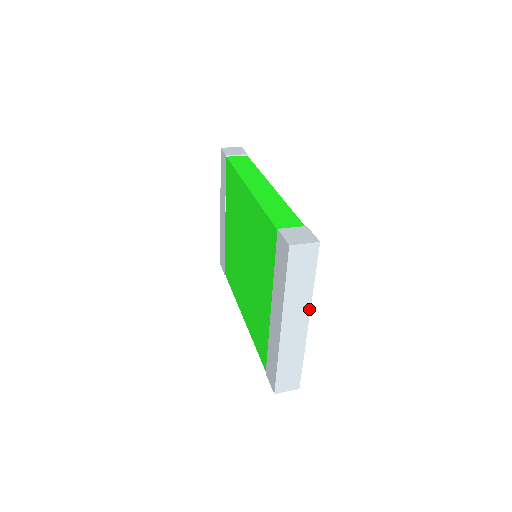
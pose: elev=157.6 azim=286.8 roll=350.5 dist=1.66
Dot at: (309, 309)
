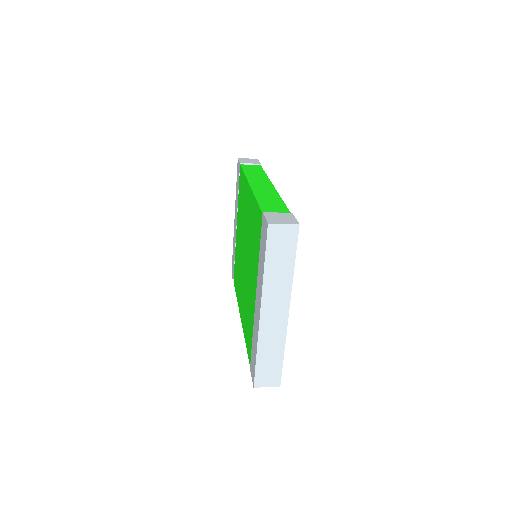
Dot at: (289, 296)
